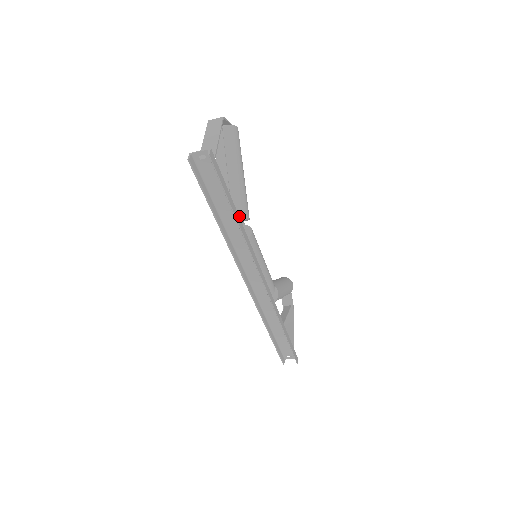
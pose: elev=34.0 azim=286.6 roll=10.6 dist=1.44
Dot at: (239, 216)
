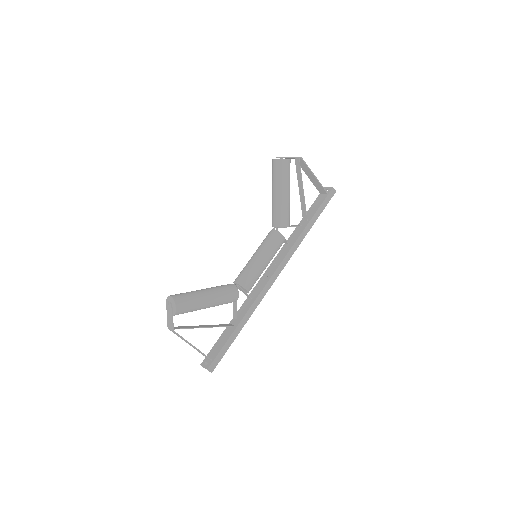
Dot at: occluded
